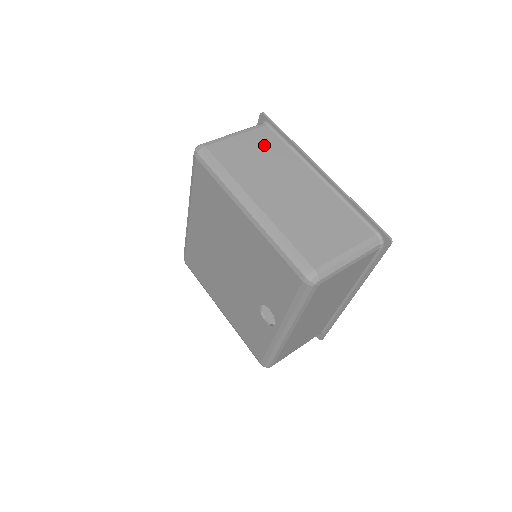
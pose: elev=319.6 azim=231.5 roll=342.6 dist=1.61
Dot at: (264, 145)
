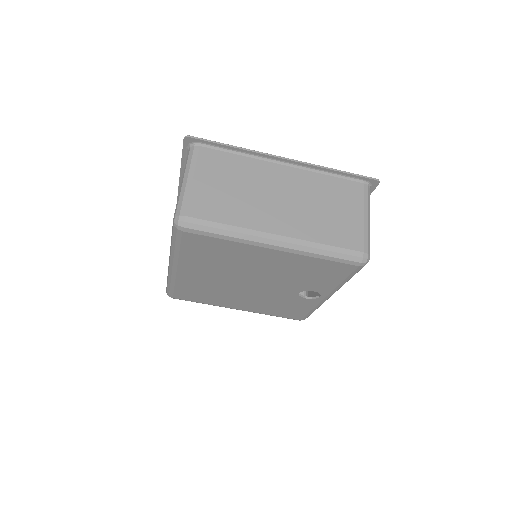
Dot at: (222, 170)
